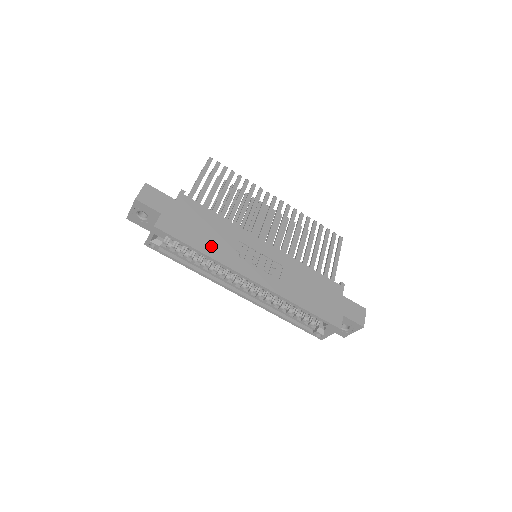
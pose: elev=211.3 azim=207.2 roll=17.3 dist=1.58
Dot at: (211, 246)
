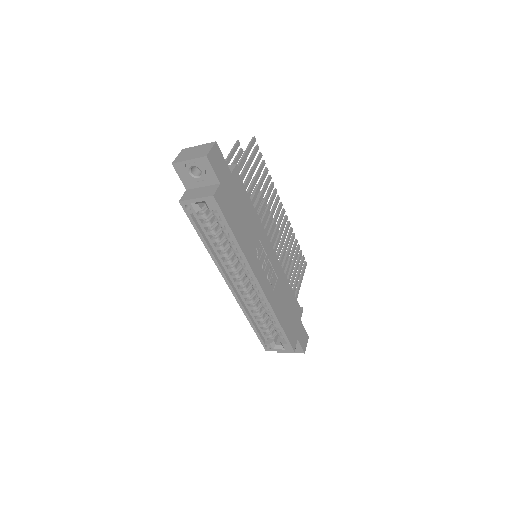
Dot at: (244, 237)
